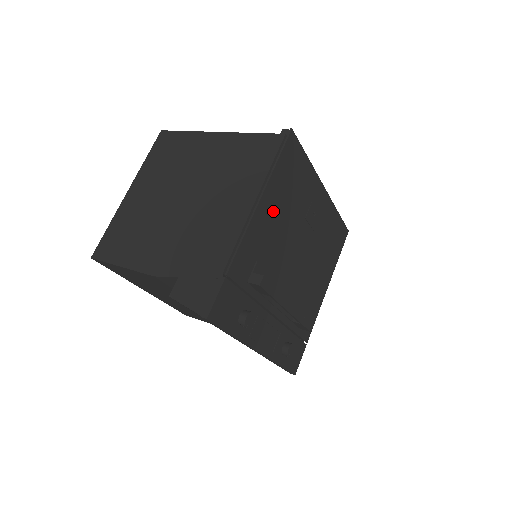
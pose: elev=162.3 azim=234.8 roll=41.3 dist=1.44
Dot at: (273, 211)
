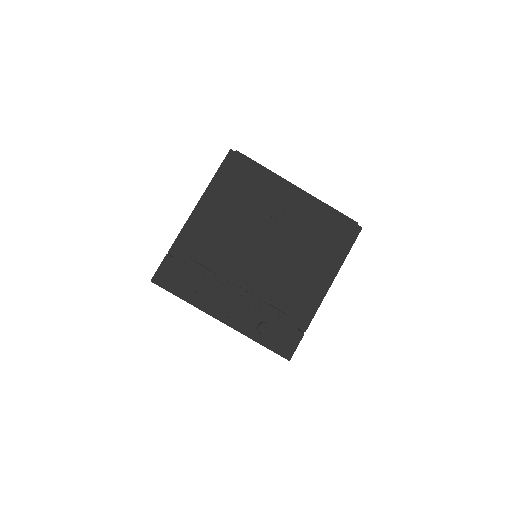
Dot at: (218, 209)
